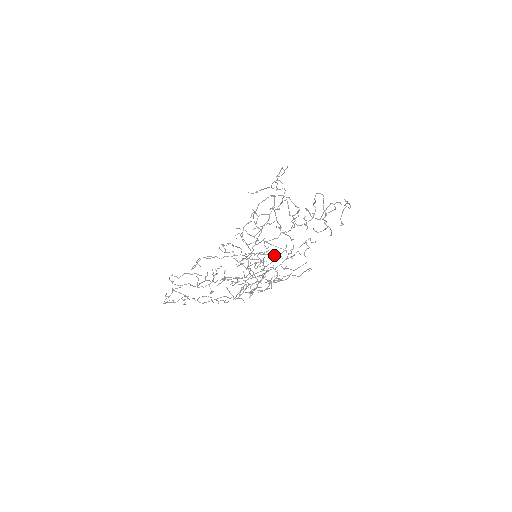
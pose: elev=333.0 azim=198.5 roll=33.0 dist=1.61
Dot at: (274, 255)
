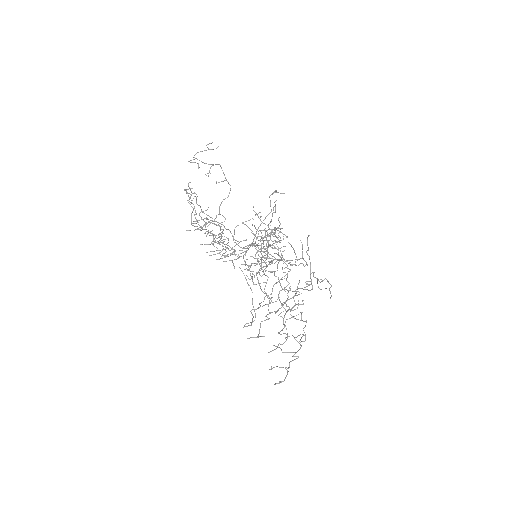
Dot at: occluded
